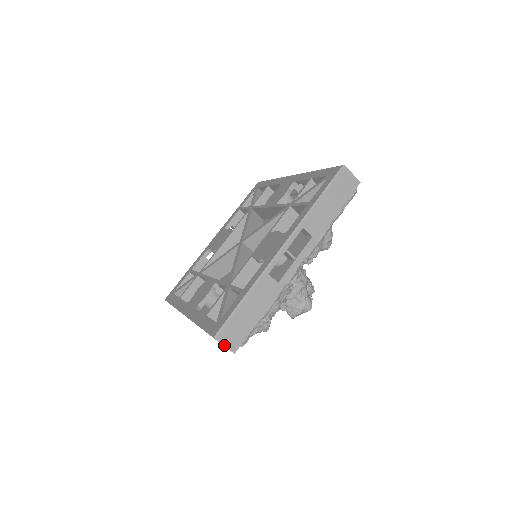
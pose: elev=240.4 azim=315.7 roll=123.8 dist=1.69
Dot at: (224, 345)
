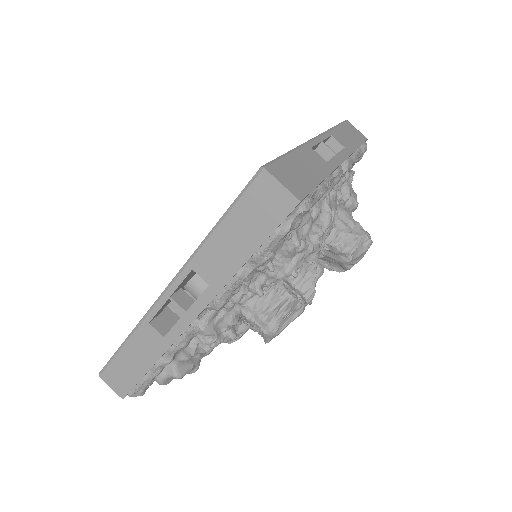
Dot at: (280, 182)
